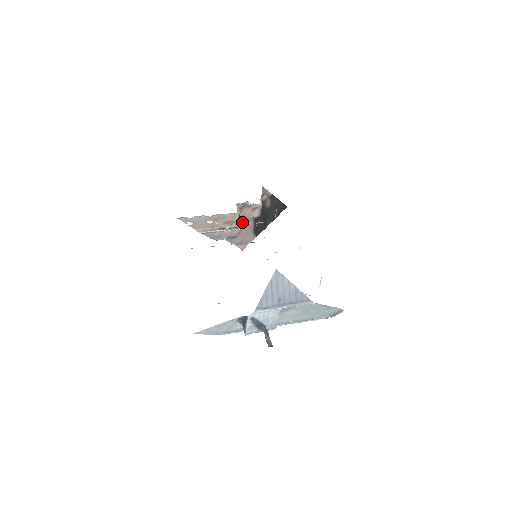
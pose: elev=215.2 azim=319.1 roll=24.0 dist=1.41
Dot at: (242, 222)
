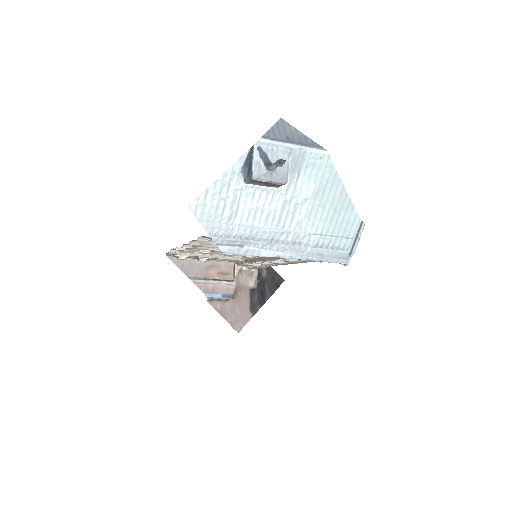
Dot at: (237, 291)
